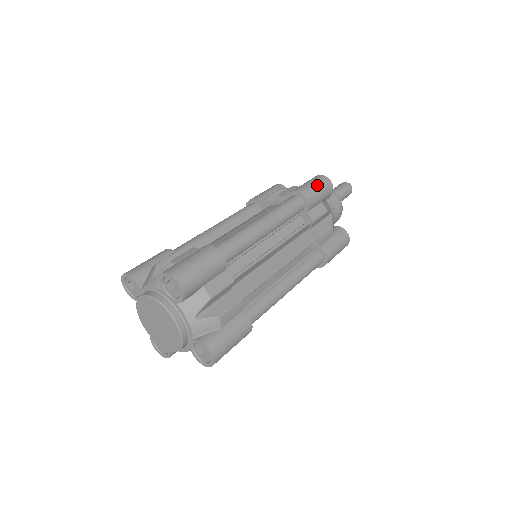
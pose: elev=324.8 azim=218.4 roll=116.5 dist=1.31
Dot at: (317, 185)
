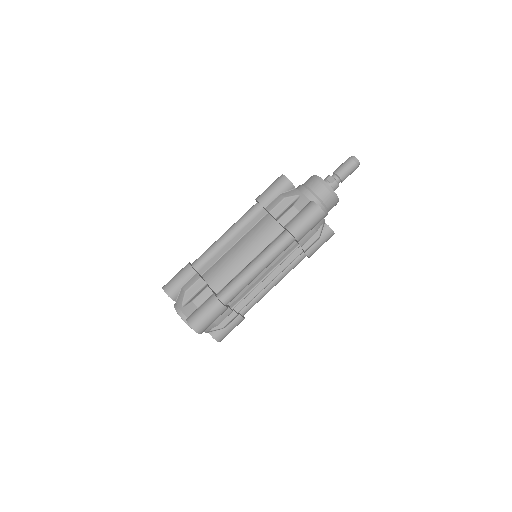
Dot at: (310, 222)
